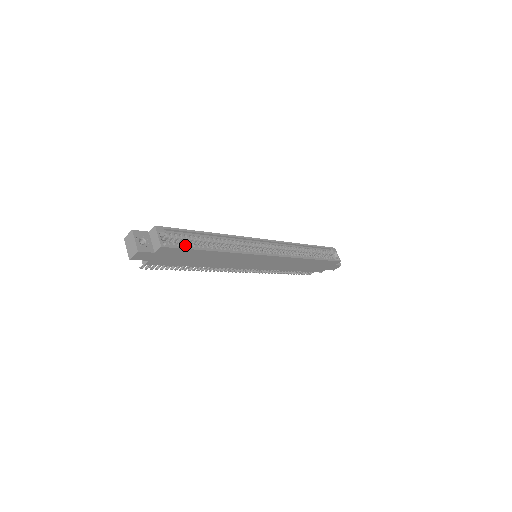
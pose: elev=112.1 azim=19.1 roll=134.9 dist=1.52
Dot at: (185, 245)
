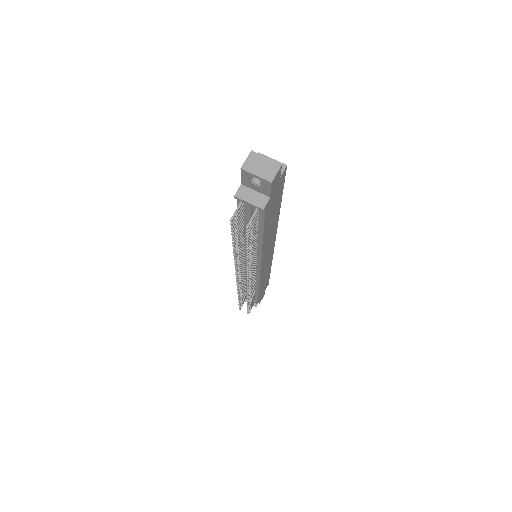
Dot at: occluded
